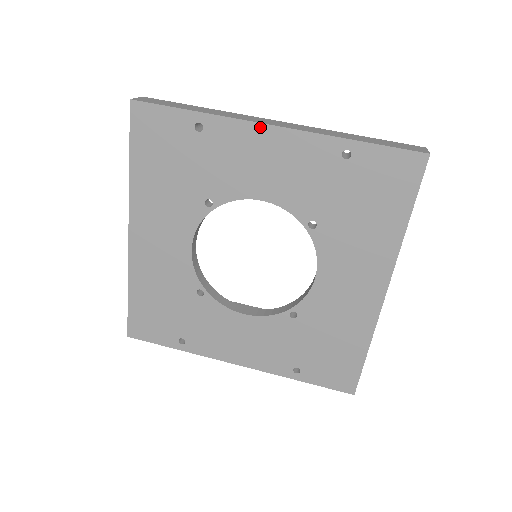
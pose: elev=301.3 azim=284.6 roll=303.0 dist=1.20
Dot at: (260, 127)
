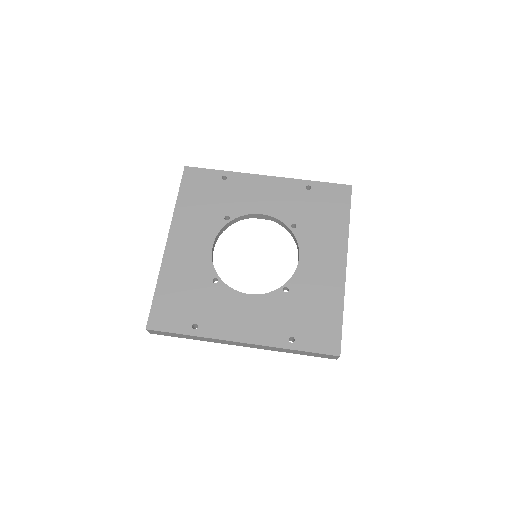
Dot at: (260, 177)
